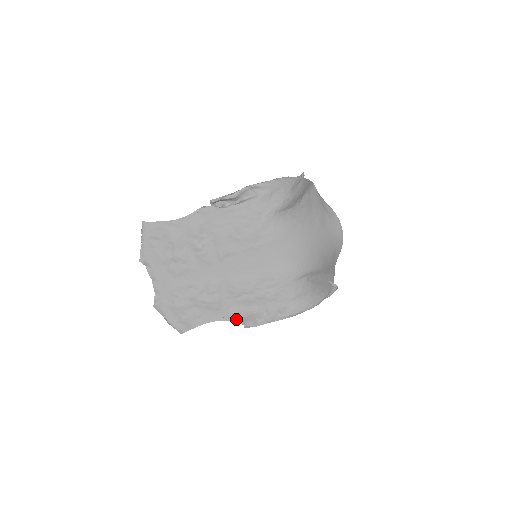
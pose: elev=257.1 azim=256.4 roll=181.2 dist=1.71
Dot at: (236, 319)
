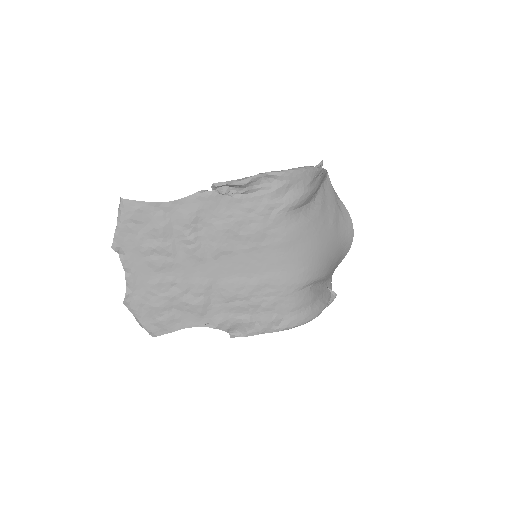
Dot at: (222, 327)
